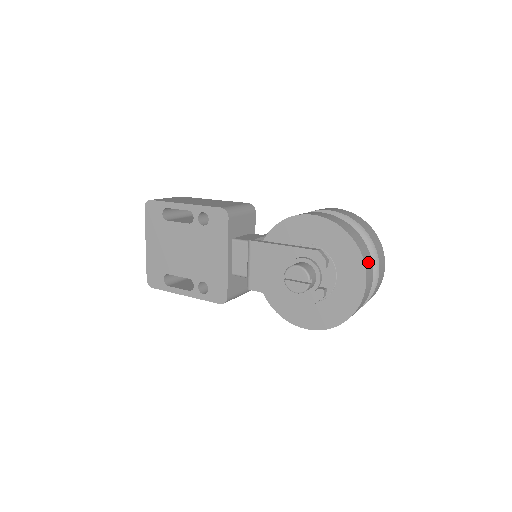
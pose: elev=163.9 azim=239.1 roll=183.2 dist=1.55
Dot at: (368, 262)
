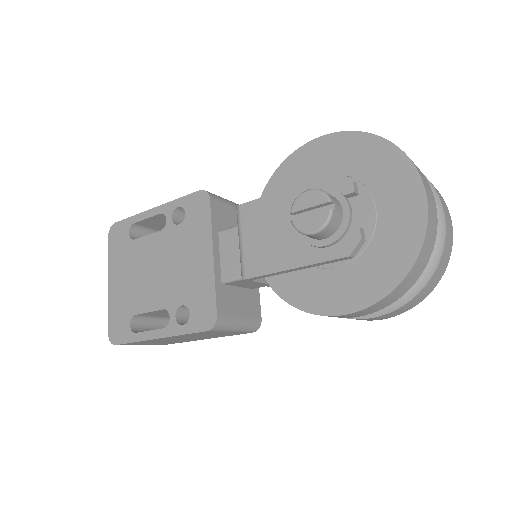
Dot at: (420, 173)
